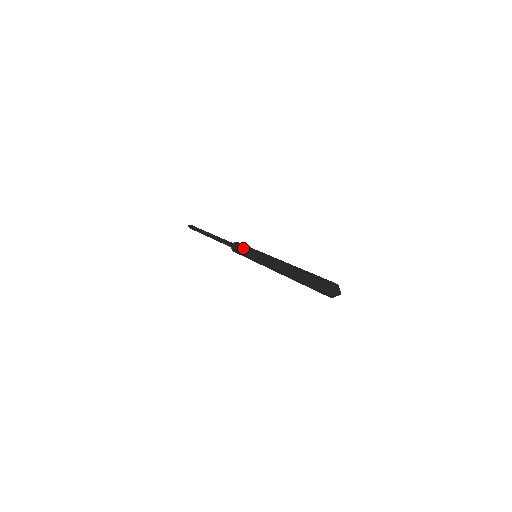
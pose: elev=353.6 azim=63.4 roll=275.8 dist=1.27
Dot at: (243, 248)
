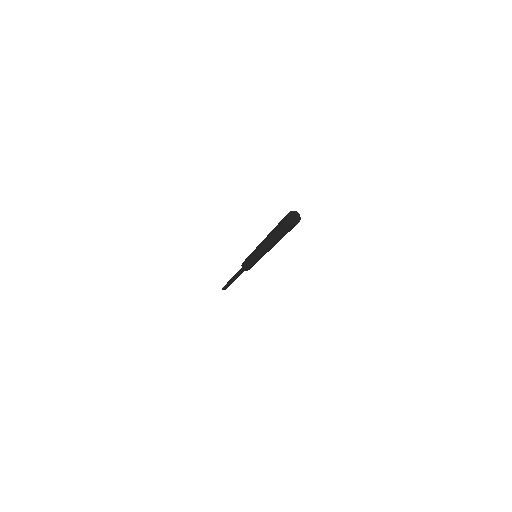
Dot at: occluded
